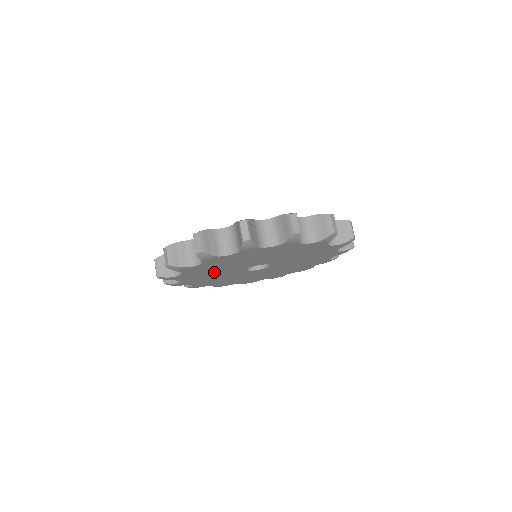
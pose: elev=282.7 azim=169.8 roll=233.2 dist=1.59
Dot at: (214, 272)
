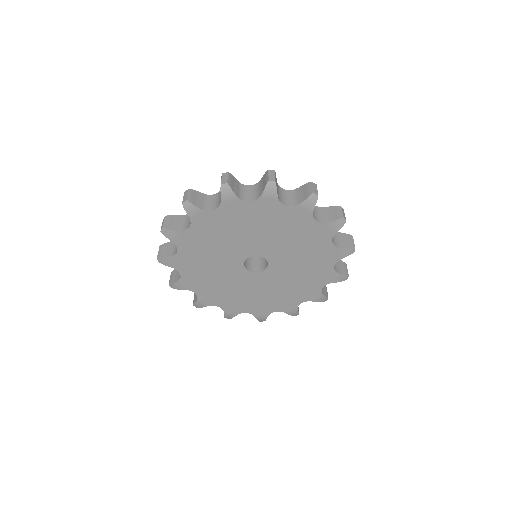
Dot at: (214, 273)
